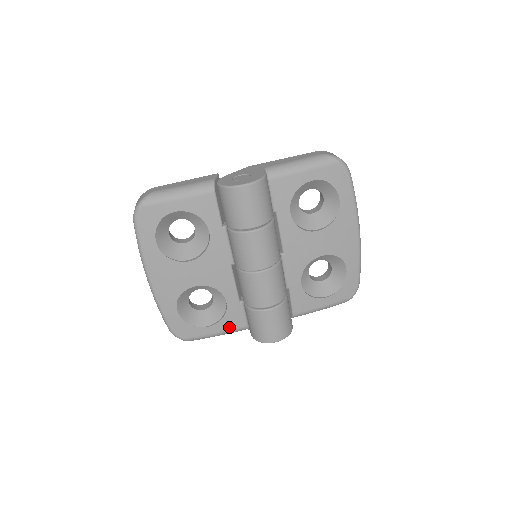
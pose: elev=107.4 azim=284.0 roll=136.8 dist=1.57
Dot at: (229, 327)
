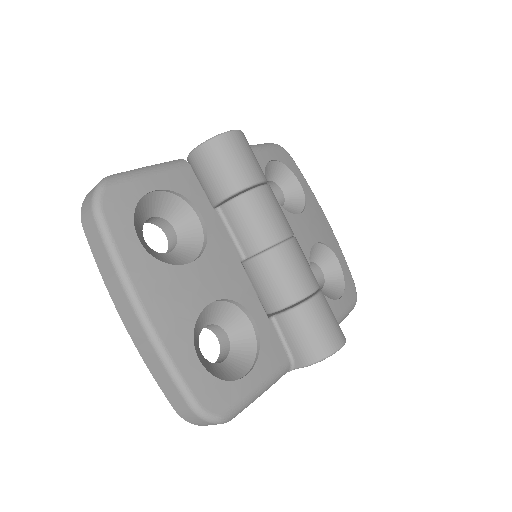
Dot at: (271, 367)
